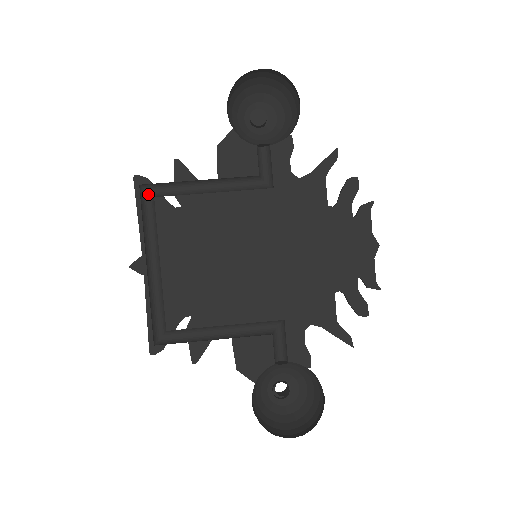
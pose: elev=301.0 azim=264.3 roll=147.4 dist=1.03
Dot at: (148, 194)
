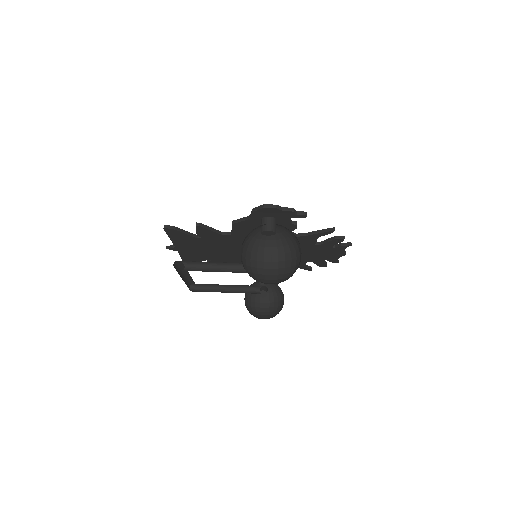
Dot at: (180, 262)
